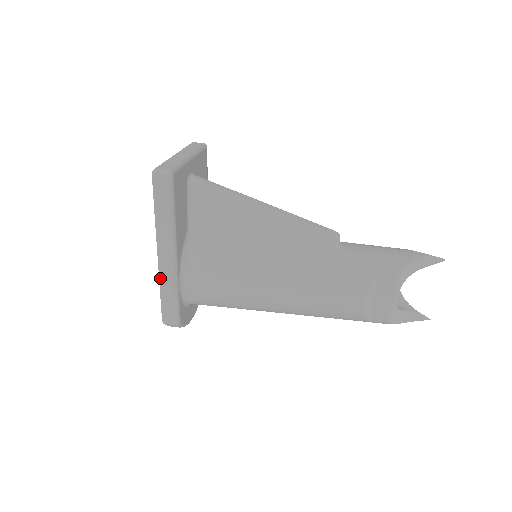
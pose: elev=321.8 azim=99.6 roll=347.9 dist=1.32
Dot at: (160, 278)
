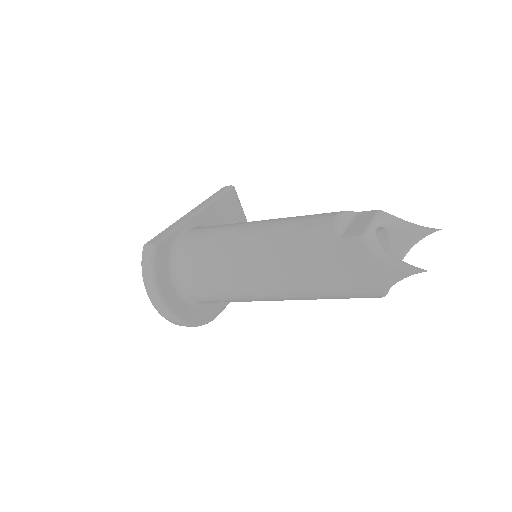
Dot at: (175, 222)
